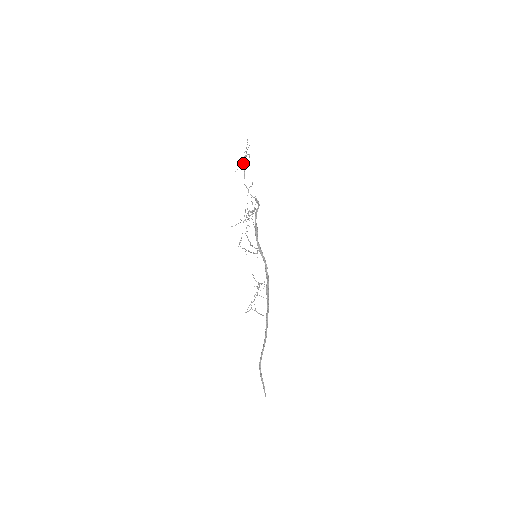
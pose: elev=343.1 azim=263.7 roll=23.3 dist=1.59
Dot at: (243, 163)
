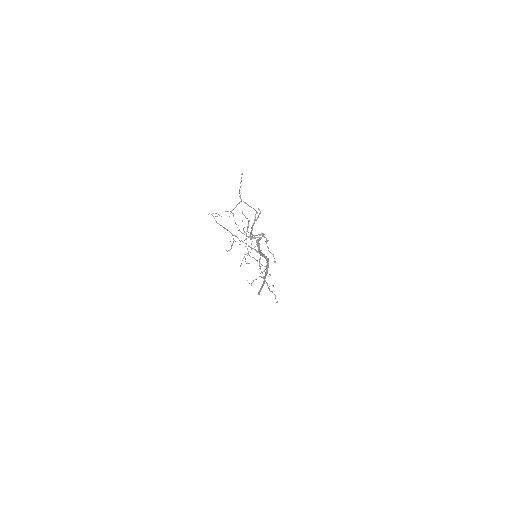
Dot at: (252, 228)
